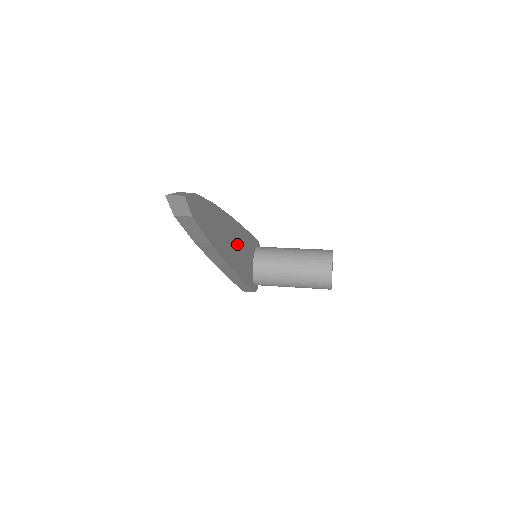
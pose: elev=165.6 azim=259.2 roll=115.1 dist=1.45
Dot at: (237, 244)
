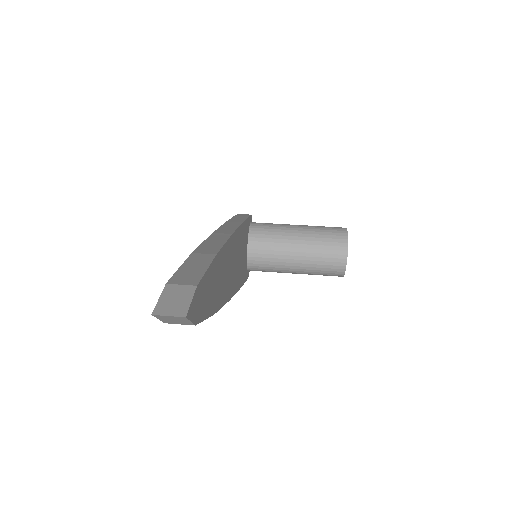
Dot at: (236, 257)
